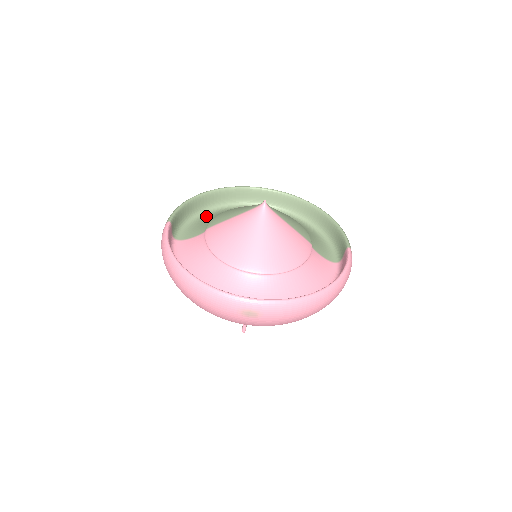
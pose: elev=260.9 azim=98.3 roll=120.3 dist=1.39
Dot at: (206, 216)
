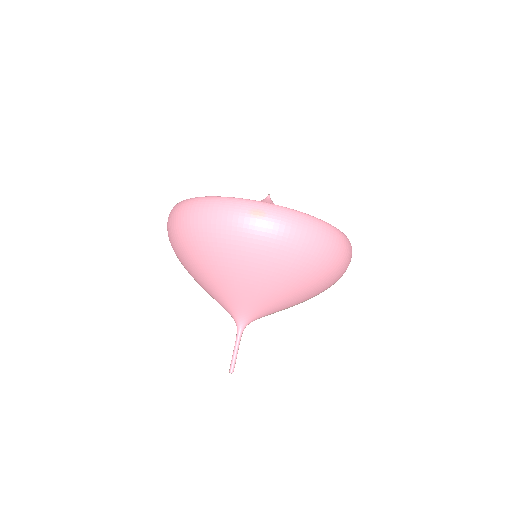
Dot at: occluded
